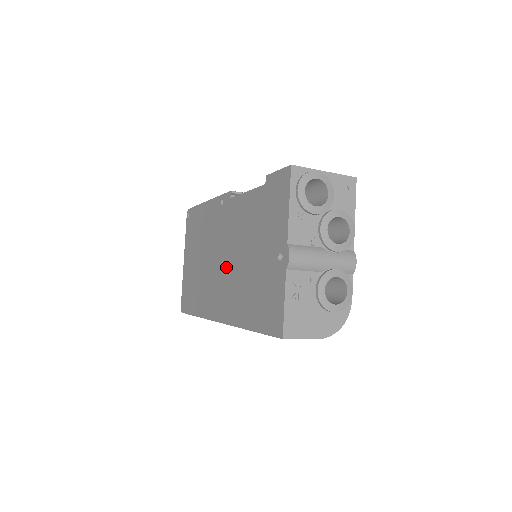
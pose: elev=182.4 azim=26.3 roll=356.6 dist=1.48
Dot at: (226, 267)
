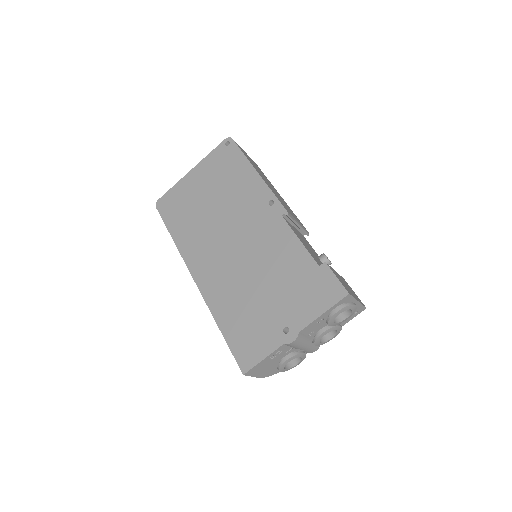
Dot at: (234, 256)
